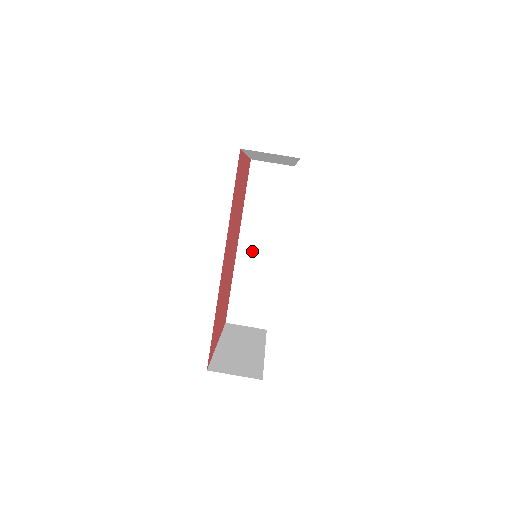
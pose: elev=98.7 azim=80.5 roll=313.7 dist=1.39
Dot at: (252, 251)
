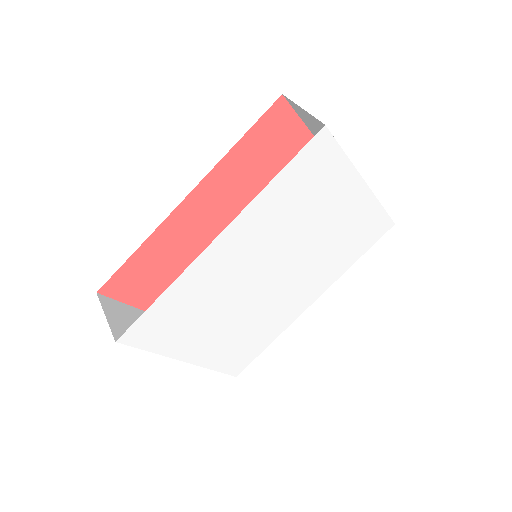
Dot at: occluded
